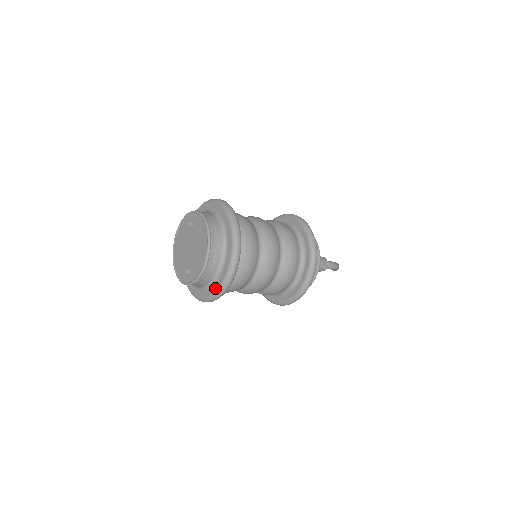
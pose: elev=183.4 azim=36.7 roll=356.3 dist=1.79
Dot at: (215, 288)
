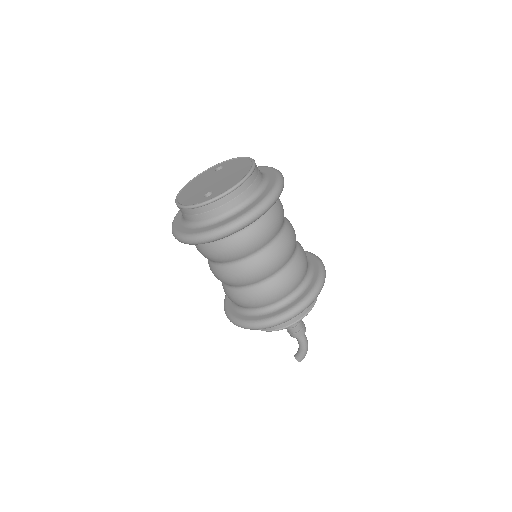
Dot at: (243, 212)
